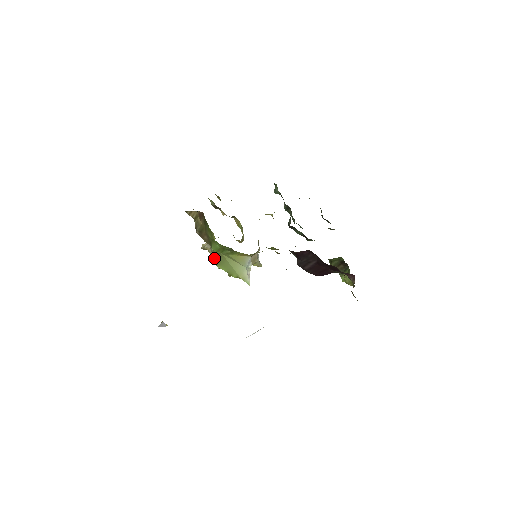
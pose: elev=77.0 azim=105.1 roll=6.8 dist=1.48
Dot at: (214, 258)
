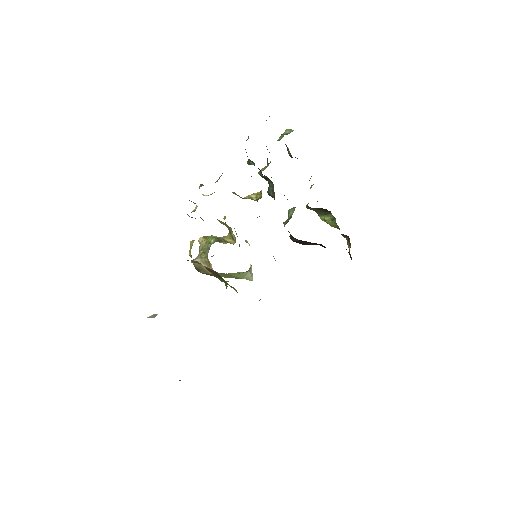
Dot at: occluded
